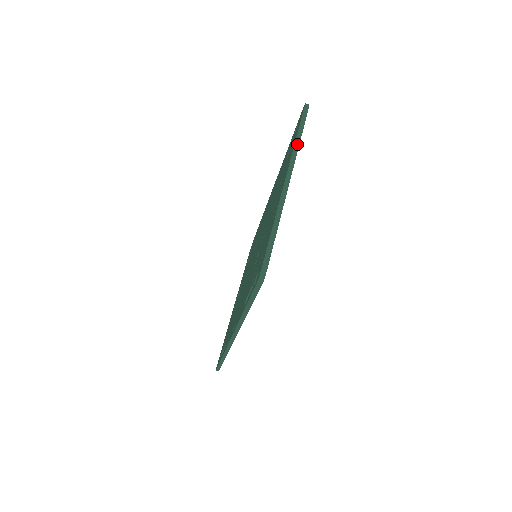
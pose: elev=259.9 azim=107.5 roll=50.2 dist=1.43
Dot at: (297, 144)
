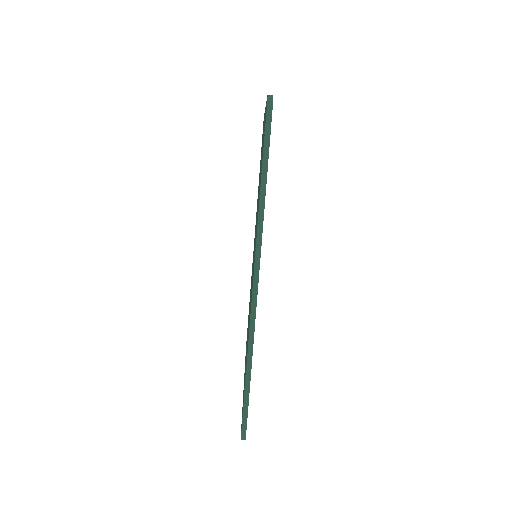
Dot at: occluded
